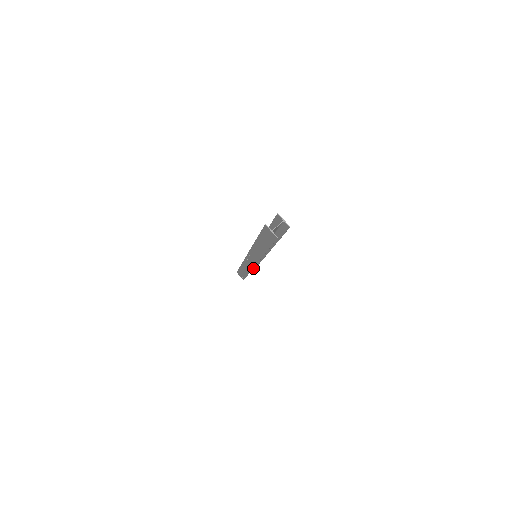
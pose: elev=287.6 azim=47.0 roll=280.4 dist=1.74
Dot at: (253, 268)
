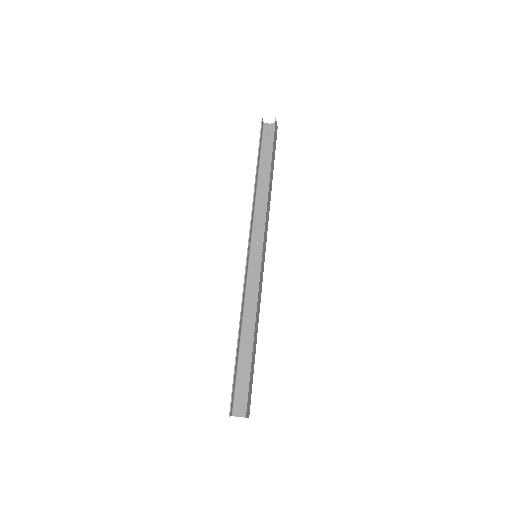
Dot at: (251, 362)
